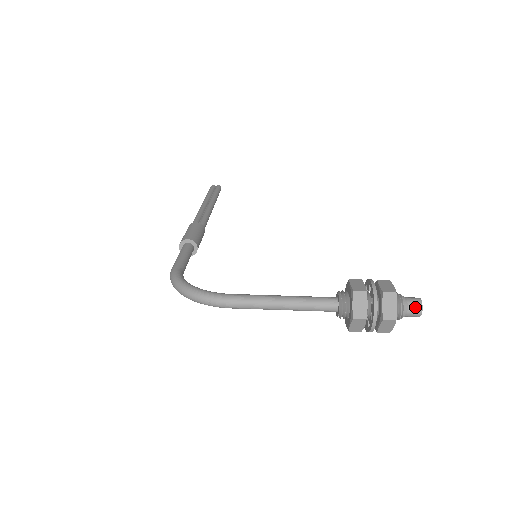
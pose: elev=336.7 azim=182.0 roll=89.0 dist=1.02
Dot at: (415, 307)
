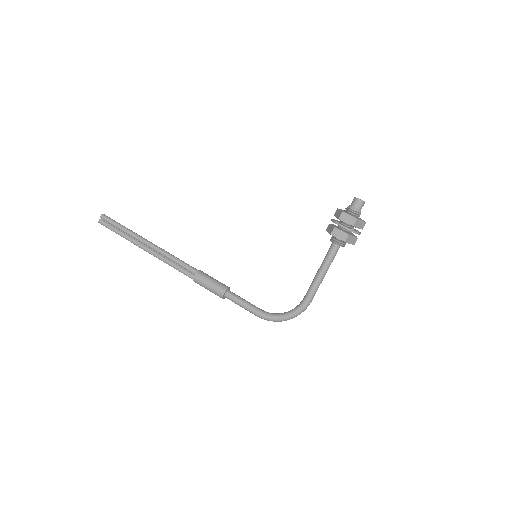
Dot at: (362, 206)
